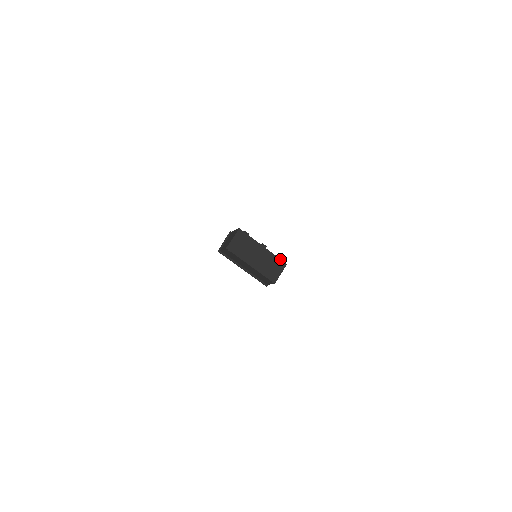
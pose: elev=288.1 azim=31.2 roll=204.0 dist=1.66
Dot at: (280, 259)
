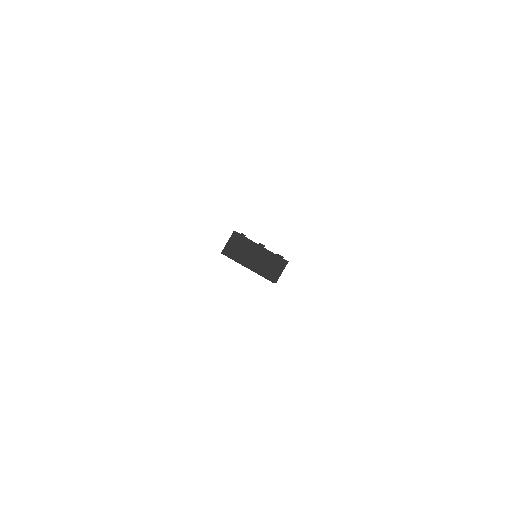
Dot at: (280, 257)
